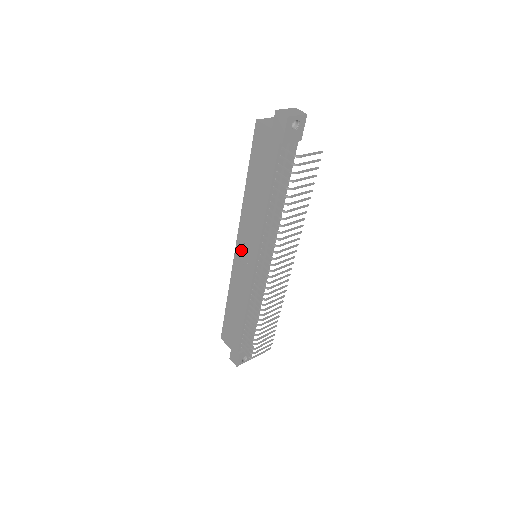
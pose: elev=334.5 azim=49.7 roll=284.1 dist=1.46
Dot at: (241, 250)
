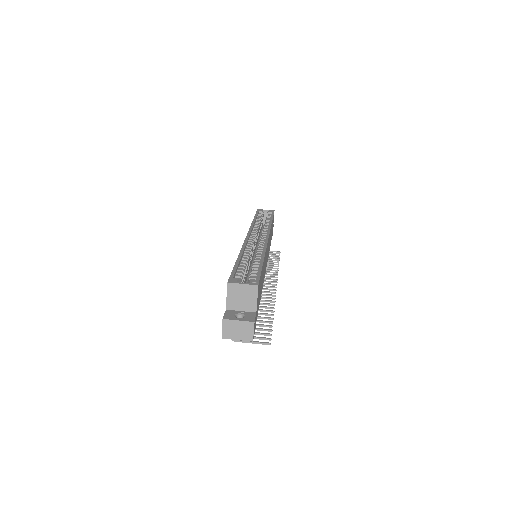
Dot at: occluded
